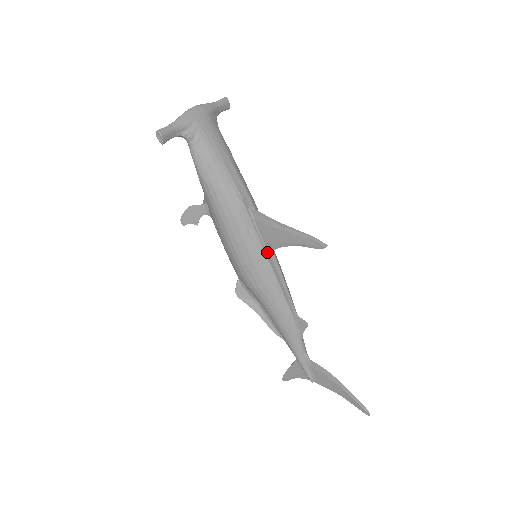
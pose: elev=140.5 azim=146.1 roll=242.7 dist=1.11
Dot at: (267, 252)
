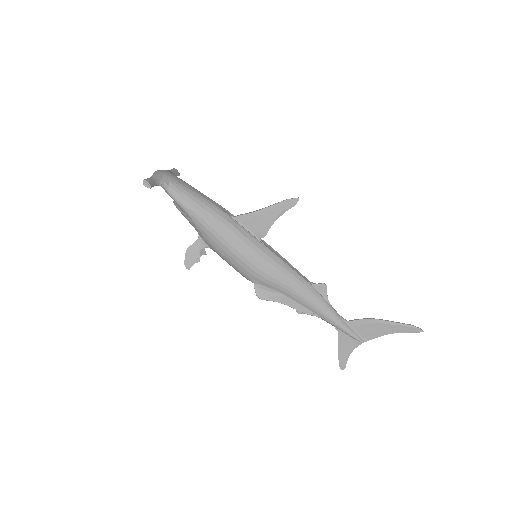
Dot at: (262, 242)
